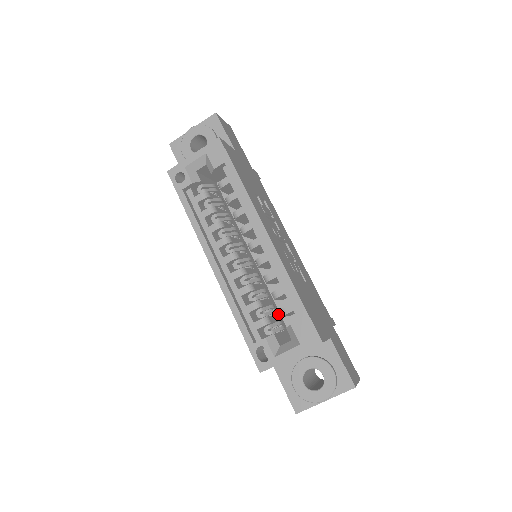
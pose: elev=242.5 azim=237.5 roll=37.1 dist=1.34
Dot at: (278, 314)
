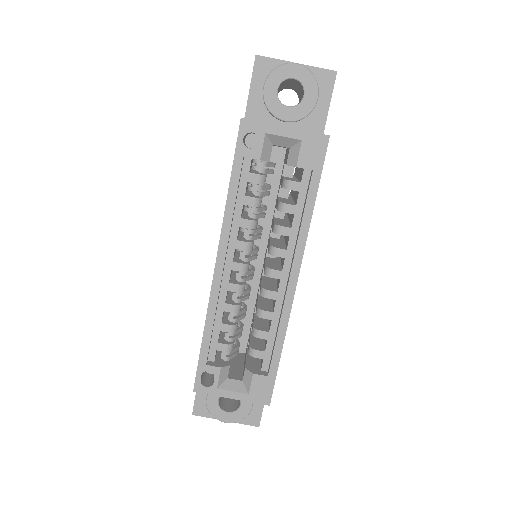
Dot at: occluded
